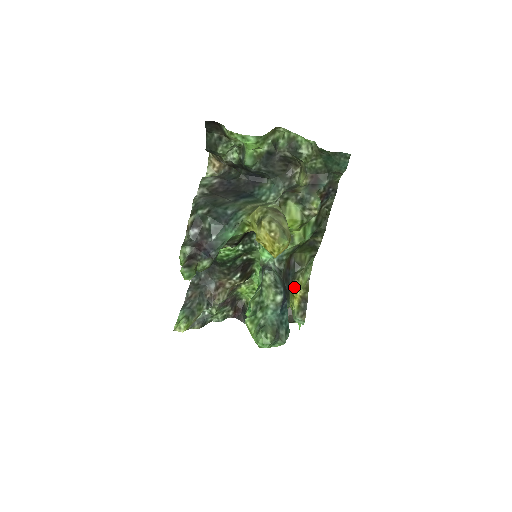
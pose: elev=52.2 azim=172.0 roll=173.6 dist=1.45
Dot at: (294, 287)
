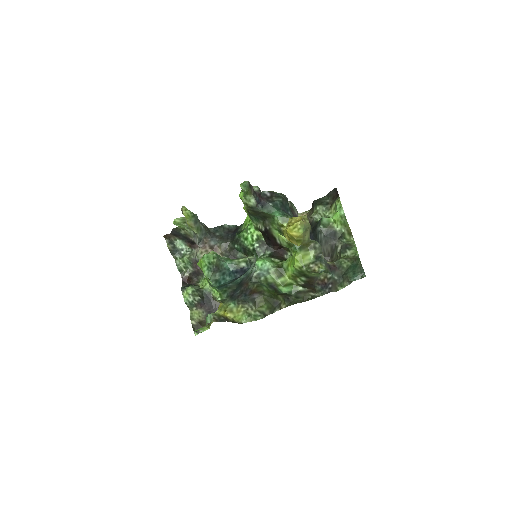
Dot at: (234, 306)
